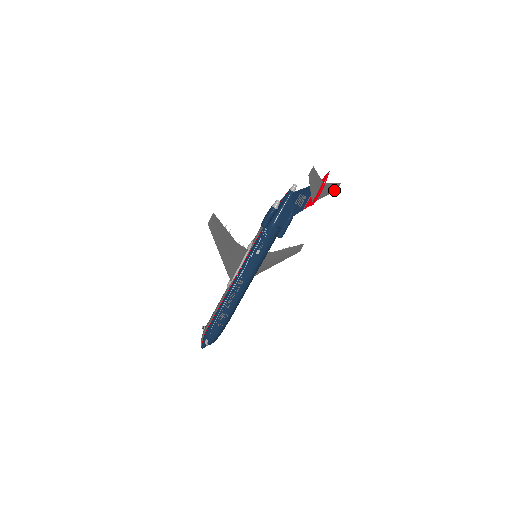
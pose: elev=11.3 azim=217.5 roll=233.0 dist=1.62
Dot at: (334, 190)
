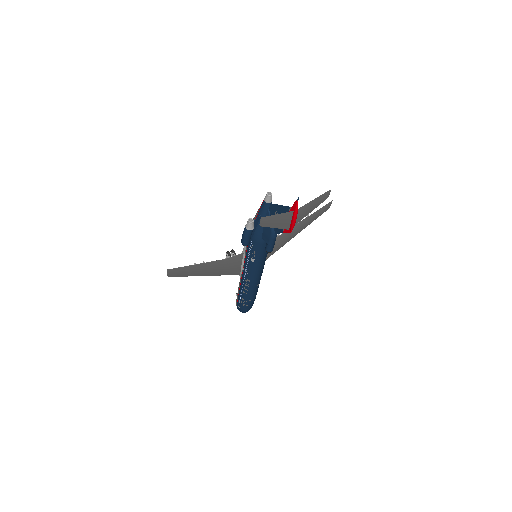
Dot at: (323, 199)
